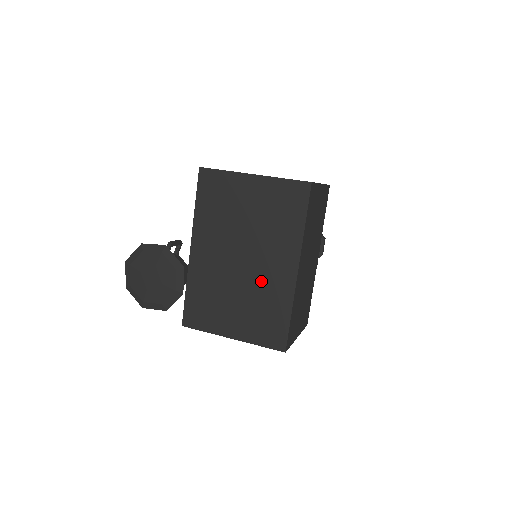
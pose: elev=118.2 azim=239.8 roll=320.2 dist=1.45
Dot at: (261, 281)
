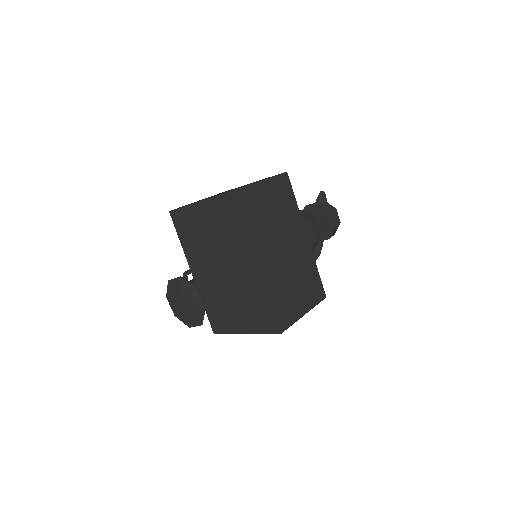
Dot at: (241, 282)
